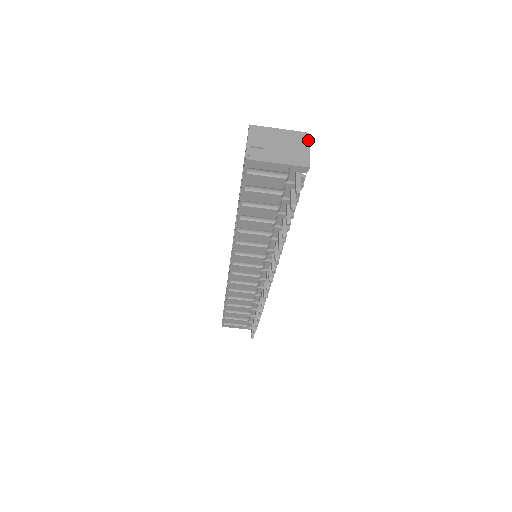
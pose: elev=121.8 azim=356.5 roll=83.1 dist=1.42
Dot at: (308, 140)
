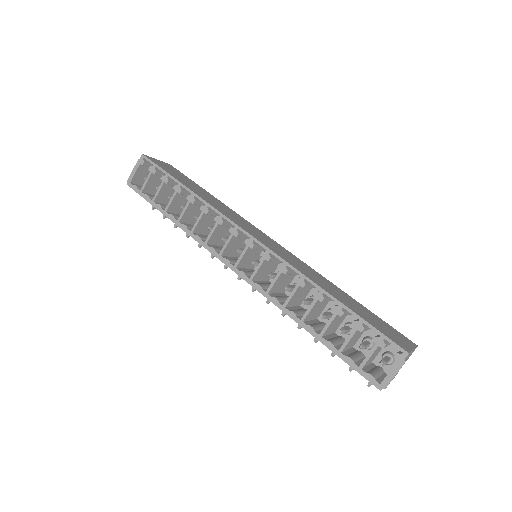
Dot at: occluded
